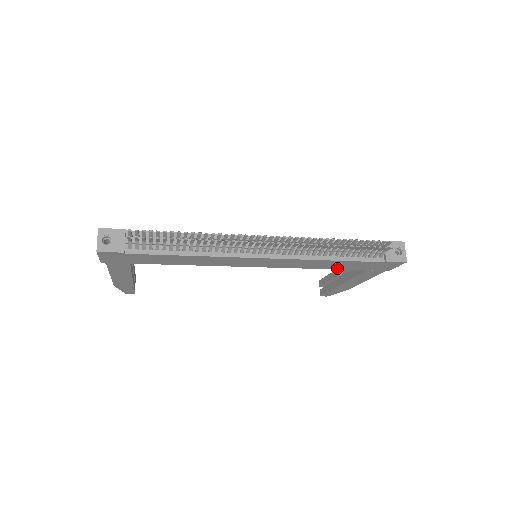
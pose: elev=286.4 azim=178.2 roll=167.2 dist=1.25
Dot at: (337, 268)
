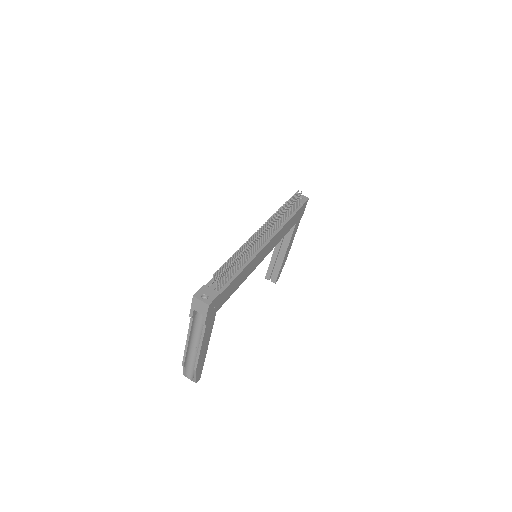
Dot at: (288, 231)
